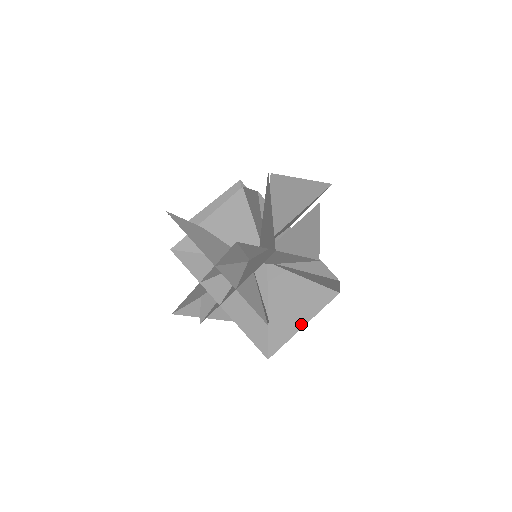
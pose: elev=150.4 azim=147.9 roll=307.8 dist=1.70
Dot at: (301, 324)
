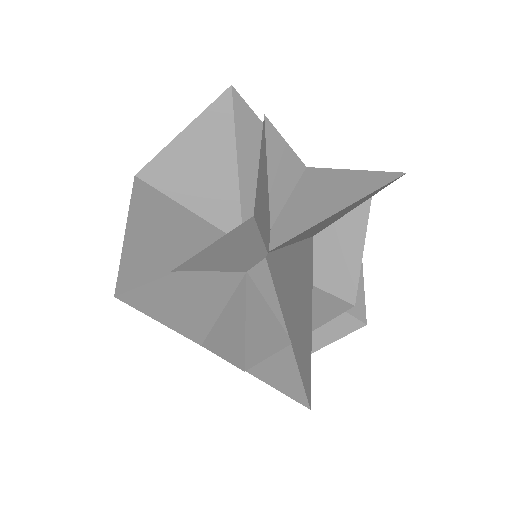
Dot at: occluded
